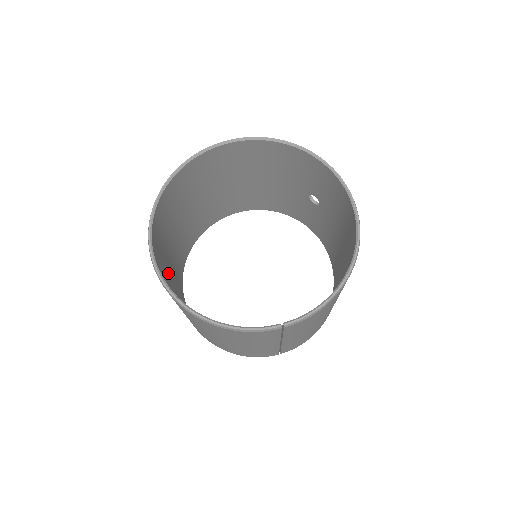
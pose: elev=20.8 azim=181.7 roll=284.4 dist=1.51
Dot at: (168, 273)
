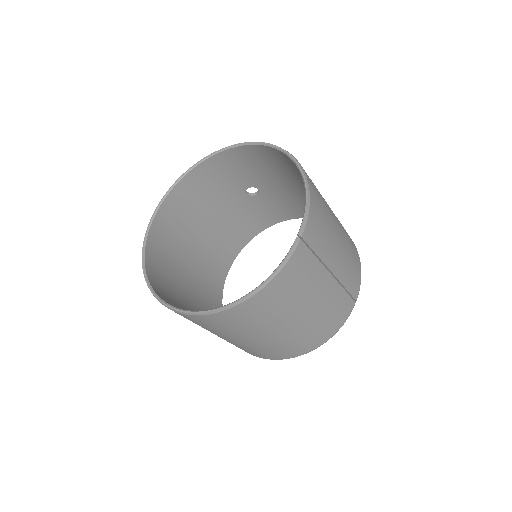
Dot at: occluded
